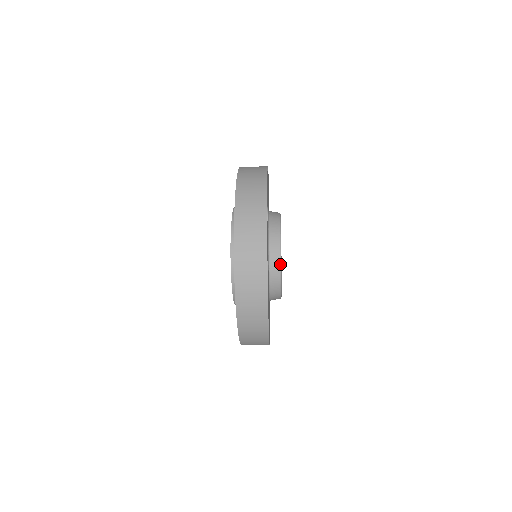
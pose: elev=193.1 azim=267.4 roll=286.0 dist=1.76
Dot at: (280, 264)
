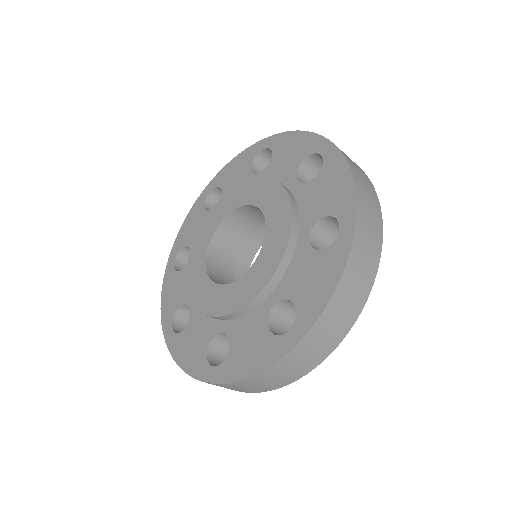
Dot at: occluded
